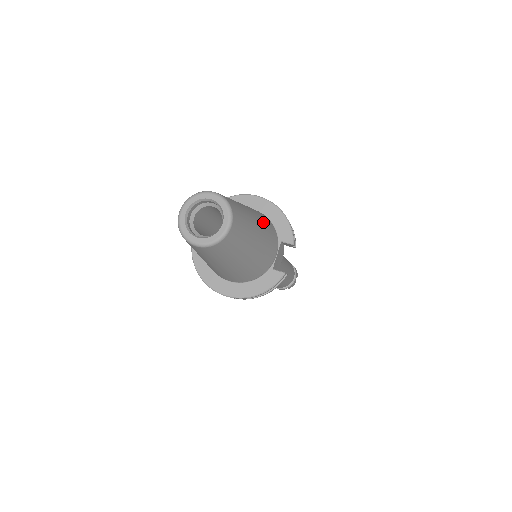
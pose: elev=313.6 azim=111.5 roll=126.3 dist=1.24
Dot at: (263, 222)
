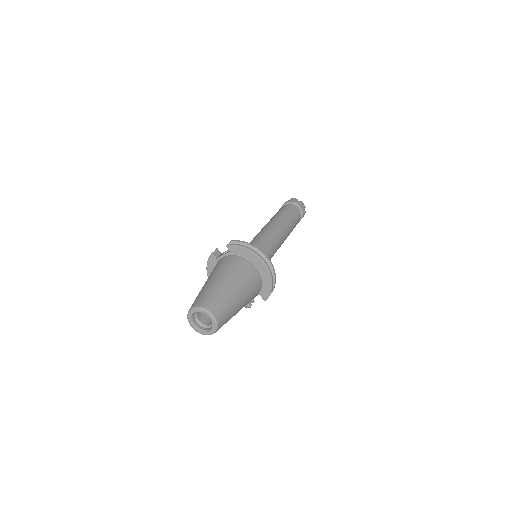
Dot at: (249, 299)
